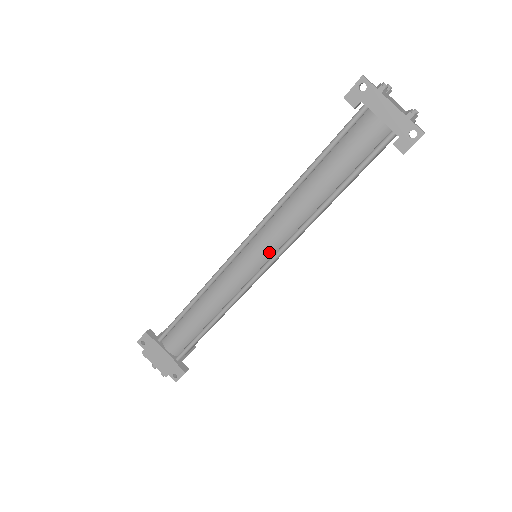
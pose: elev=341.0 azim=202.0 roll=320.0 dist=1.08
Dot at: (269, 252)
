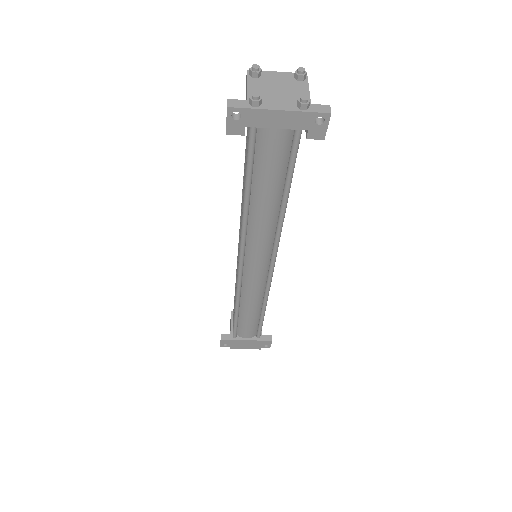
Dot at: (266, 257)
